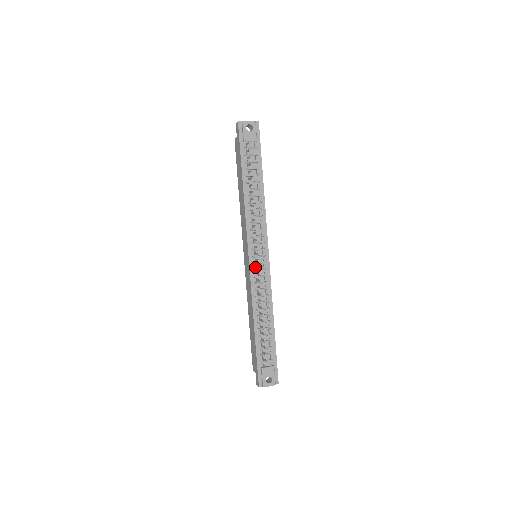
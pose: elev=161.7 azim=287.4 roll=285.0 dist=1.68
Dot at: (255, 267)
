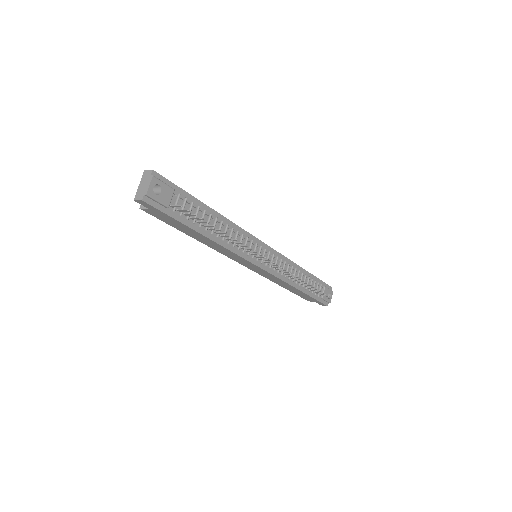
Dot at: (268, 265)
